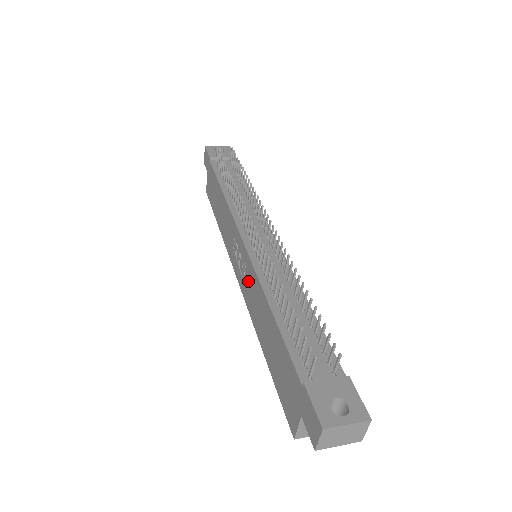
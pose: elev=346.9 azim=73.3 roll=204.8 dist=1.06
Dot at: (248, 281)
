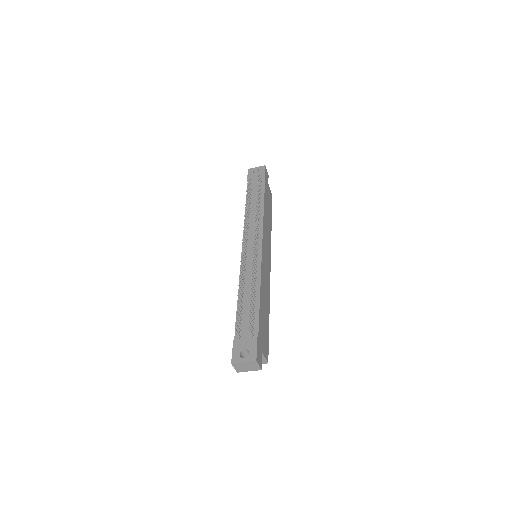
Dot at: occluded
